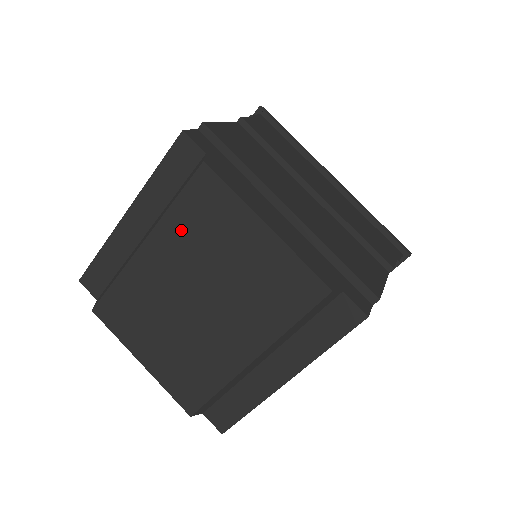
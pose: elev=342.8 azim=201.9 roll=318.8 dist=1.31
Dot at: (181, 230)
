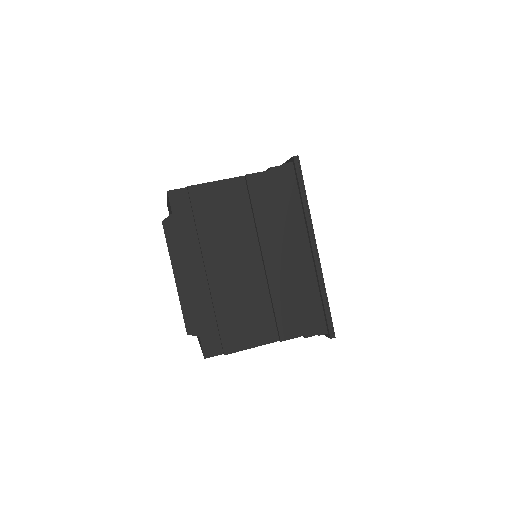
Dot at: occluded
